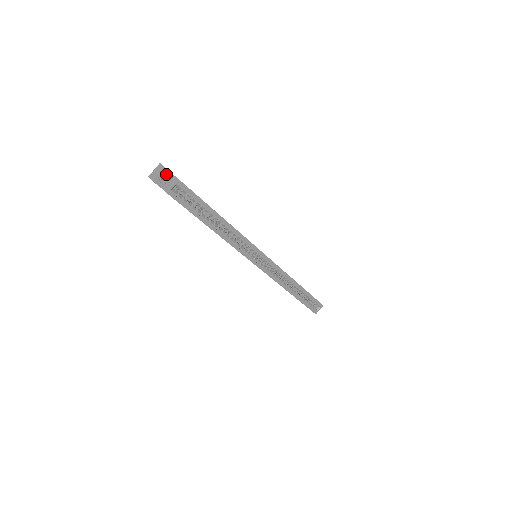
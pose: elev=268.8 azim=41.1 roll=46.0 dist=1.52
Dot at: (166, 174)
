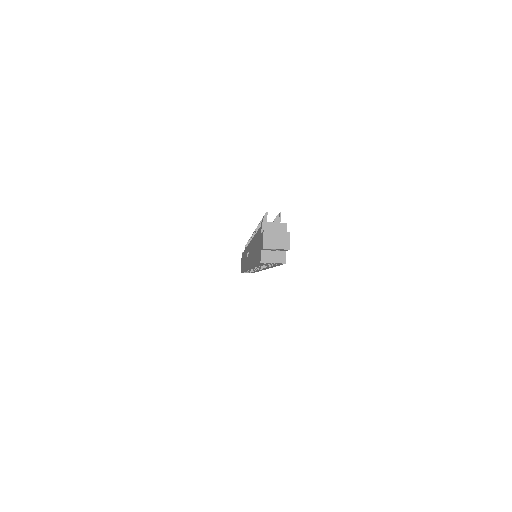
Dot at: (282, 249)
